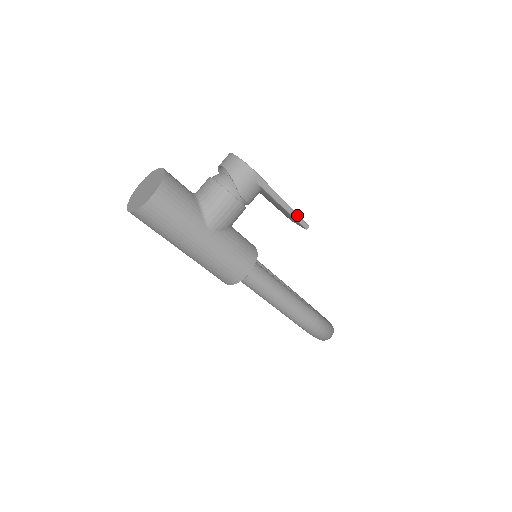
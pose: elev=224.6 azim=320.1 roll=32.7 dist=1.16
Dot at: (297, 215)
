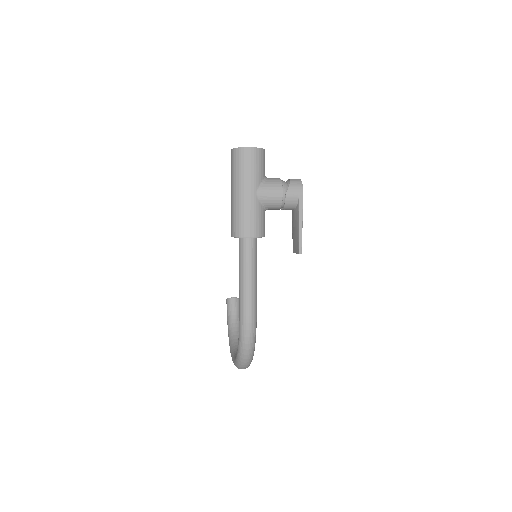
Dot at: occluded
